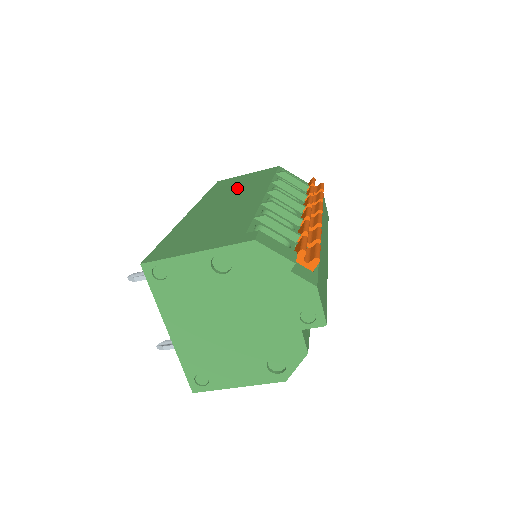
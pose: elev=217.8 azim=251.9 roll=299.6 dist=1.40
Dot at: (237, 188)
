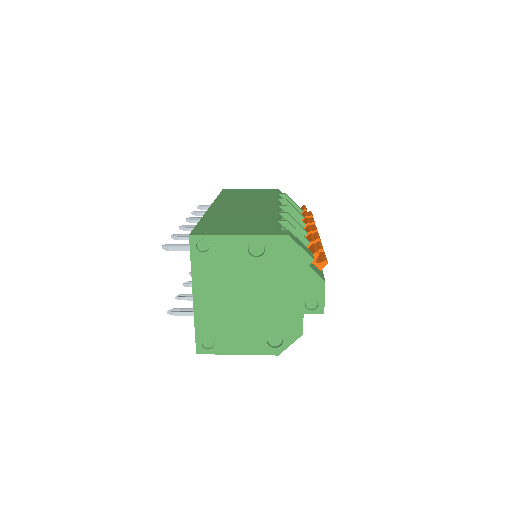
Dot at: (247, 198)
